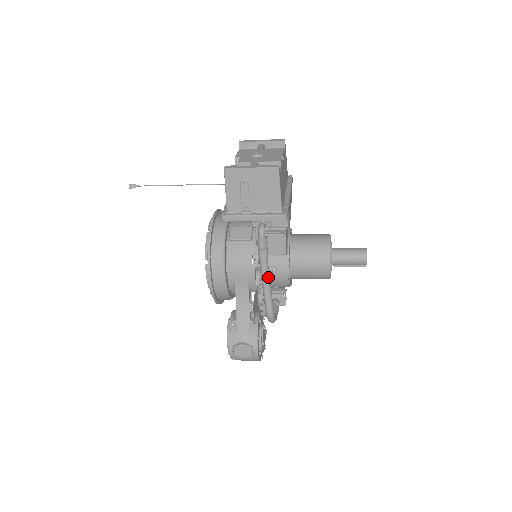
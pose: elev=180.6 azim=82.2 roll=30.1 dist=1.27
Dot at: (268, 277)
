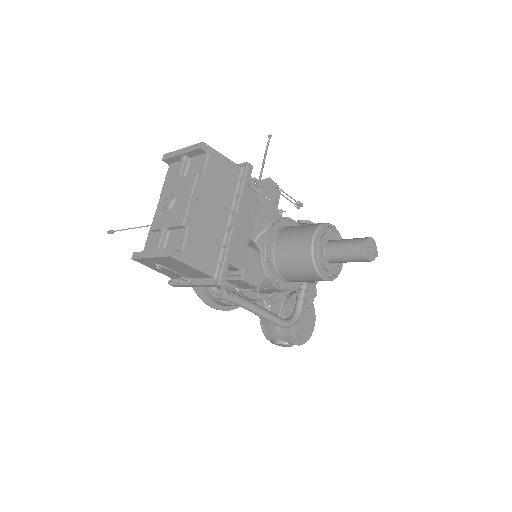
Dot at: (254, 310)
